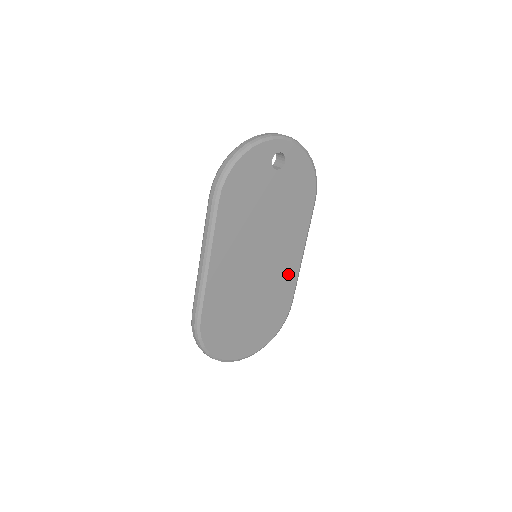
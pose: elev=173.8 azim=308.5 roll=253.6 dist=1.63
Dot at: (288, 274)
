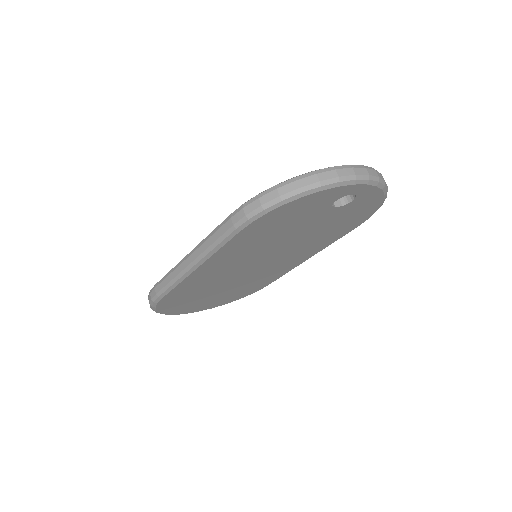
Dot at: (281, 270)
